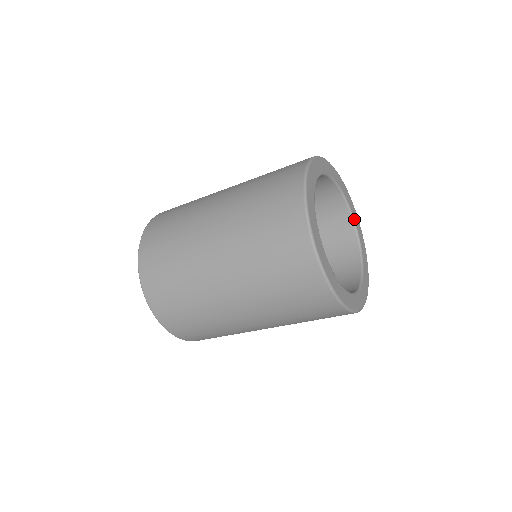
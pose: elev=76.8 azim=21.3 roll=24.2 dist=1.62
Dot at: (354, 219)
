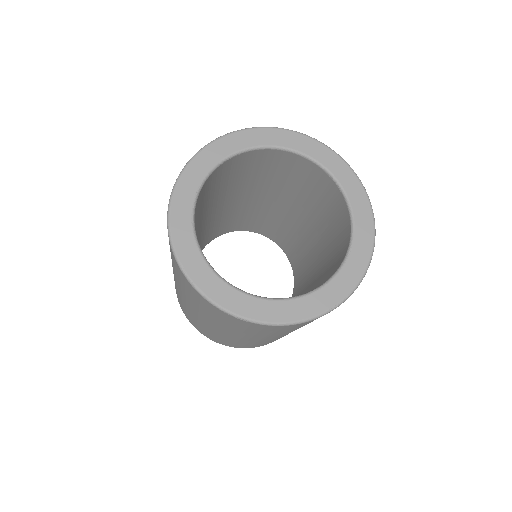
Dot at: (324, 166)
